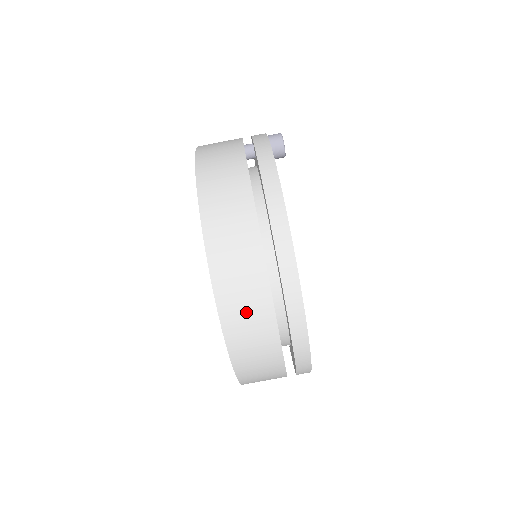
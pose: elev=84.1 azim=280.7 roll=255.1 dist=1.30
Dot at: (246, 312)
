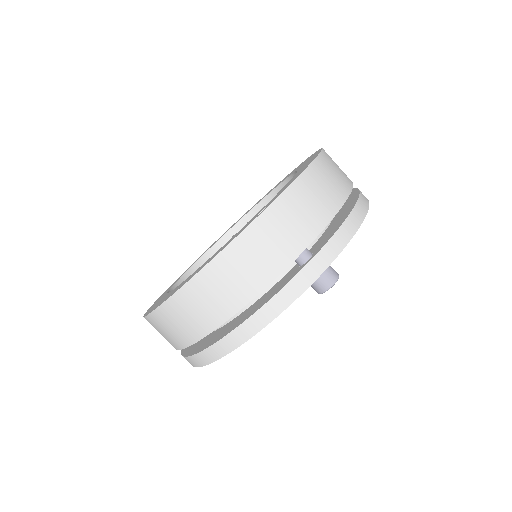
Dot at: (160, 333)
